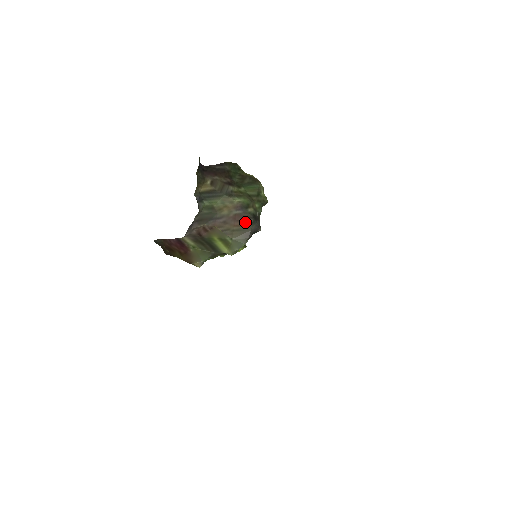
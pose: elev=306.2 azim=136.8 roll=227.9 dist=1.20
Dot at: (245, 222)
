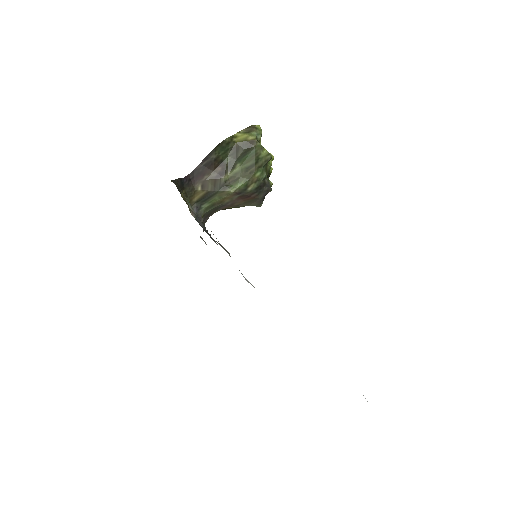
Dot at: (251, 197)
